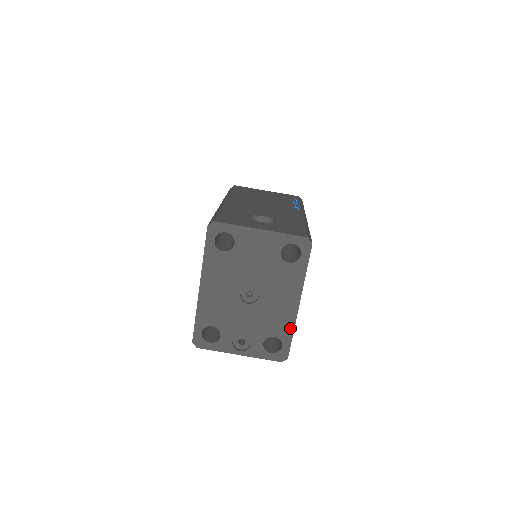
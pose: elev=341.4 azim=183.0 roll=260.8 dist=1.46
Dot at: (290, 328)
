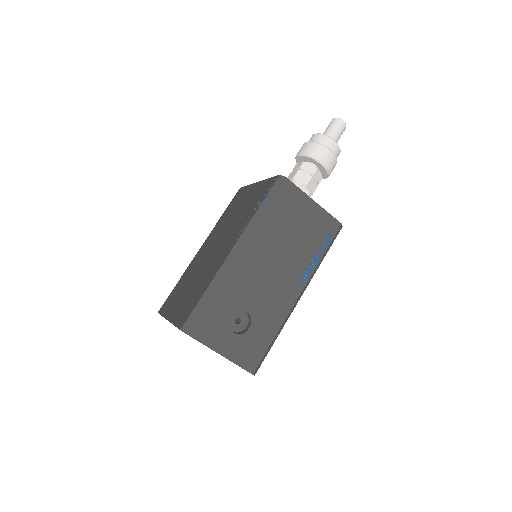
Dot at: occluded
